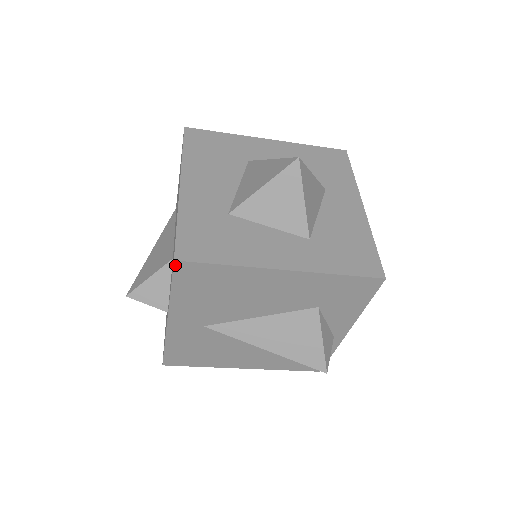
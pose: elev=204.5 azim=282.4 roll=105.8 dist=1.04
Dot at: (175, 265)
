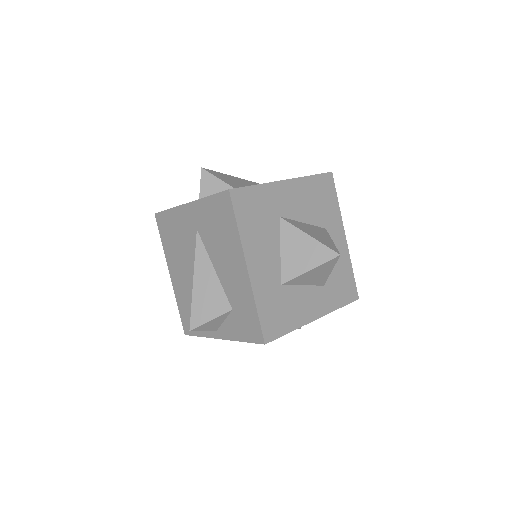
Dot at: occluded
